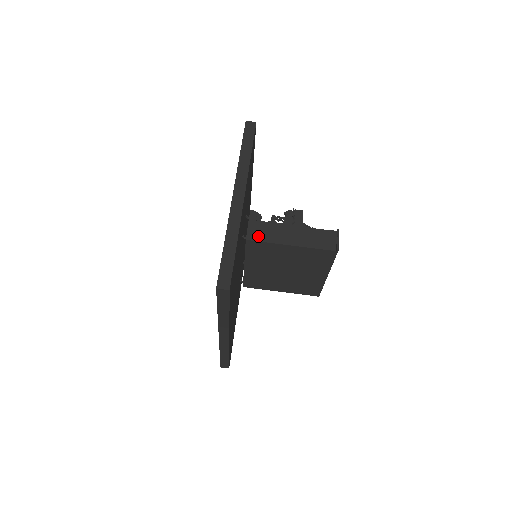
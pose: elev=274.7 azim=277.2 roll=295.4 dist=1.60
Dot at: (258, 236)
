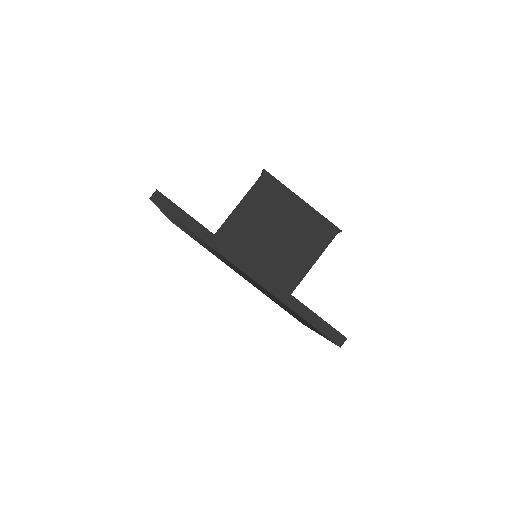
Dot at: (220, 227)
